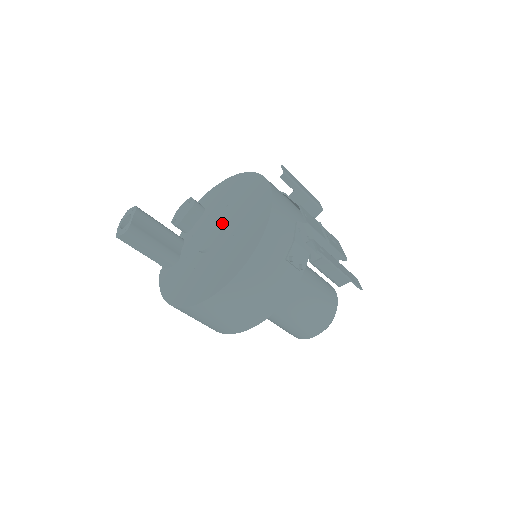
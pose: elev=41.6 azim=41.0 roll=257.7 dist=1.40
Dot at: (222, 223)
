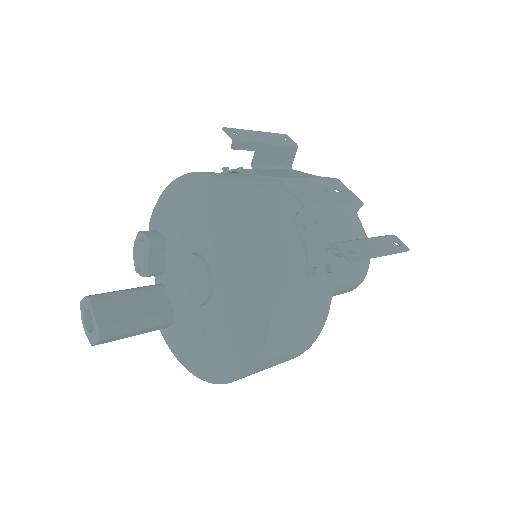
Dot at: (203, 263)
